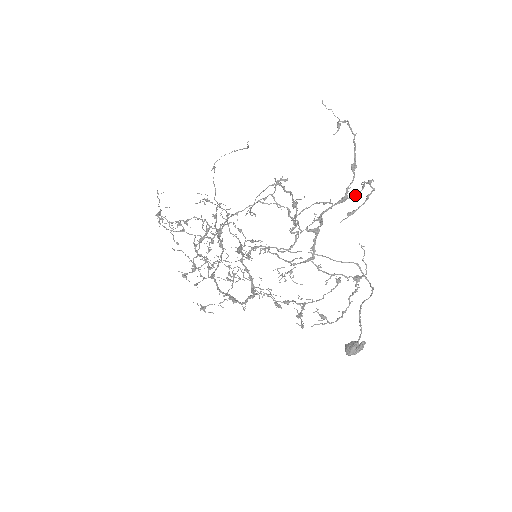
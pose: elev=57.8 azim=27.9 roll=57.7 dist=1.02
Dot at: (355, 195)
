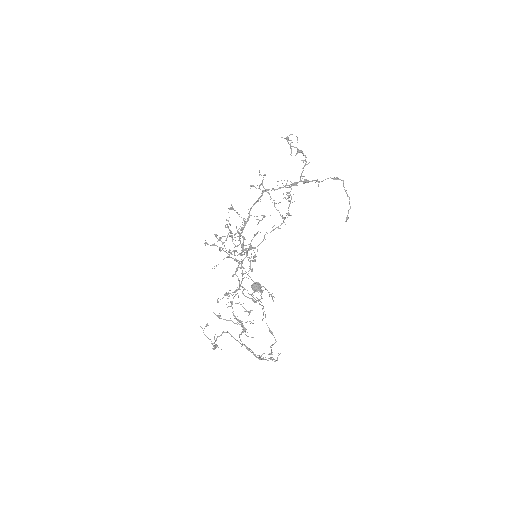
Dot at: (253, 353)
